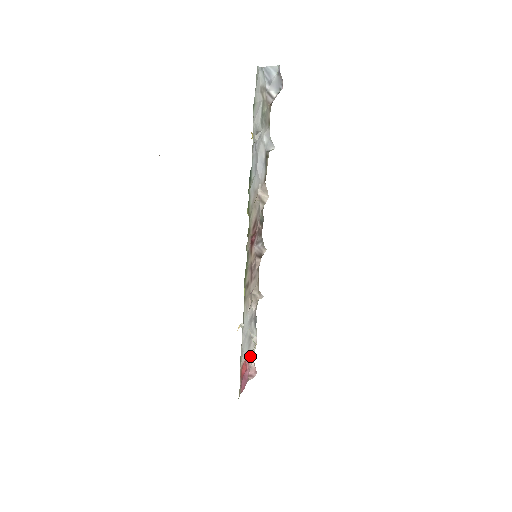
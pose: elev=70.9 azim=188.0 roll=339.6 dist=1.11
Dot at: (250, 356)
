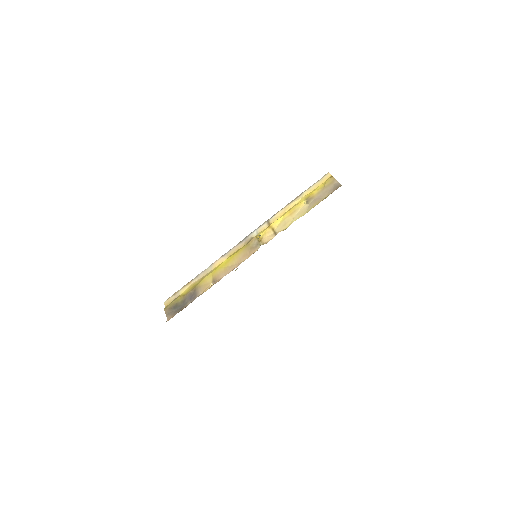
Dot at: occluded
